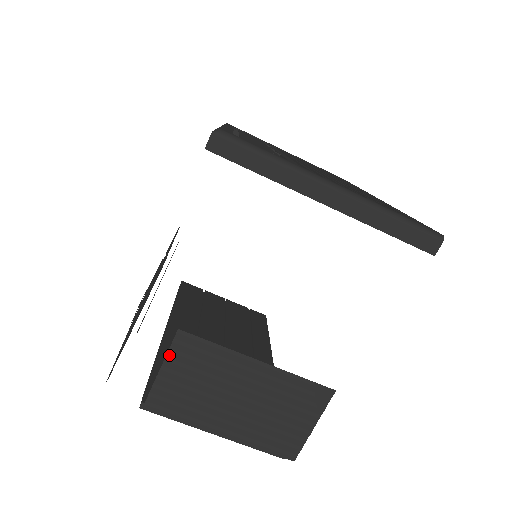
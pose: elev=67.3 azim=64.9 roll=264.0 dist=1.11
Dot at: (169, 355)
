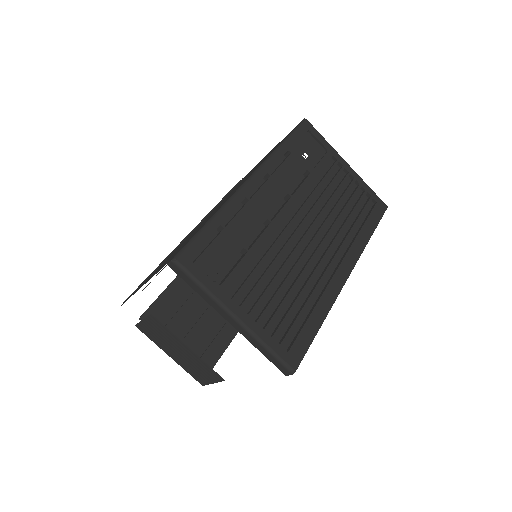
Dot at: (147, 318)
